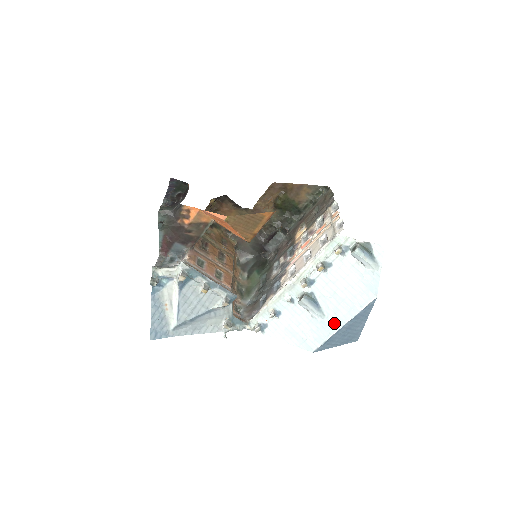
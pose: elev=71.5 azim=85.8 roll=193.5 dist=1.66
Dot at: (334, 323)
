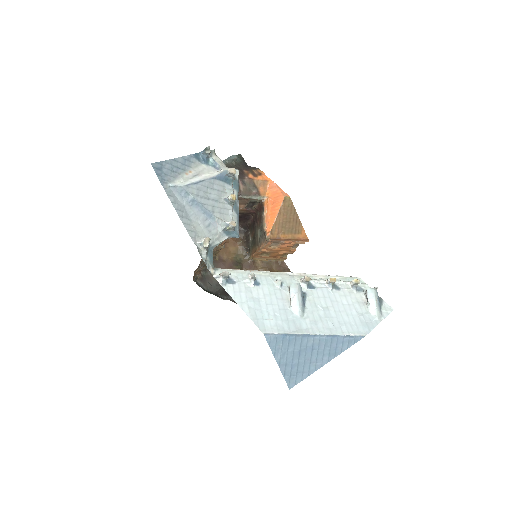
Dot at: (308, 326)
